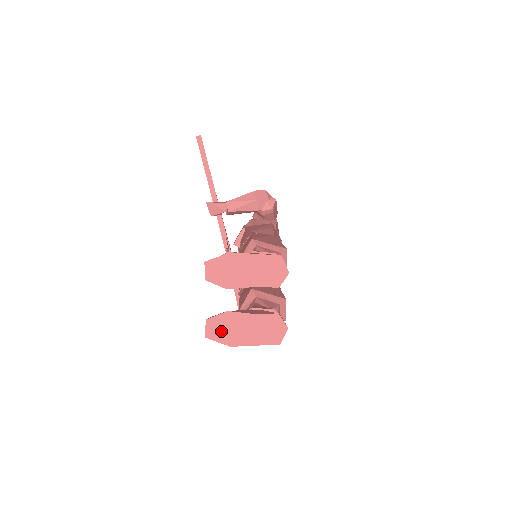
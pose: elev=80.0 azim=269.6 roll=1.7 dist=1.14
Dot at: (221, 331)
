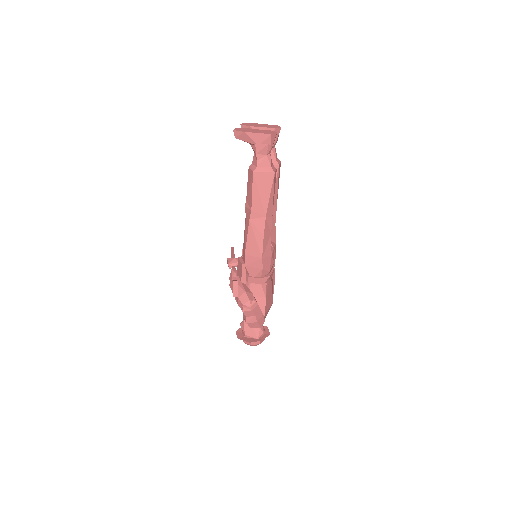
Dot at: (242, 130)
